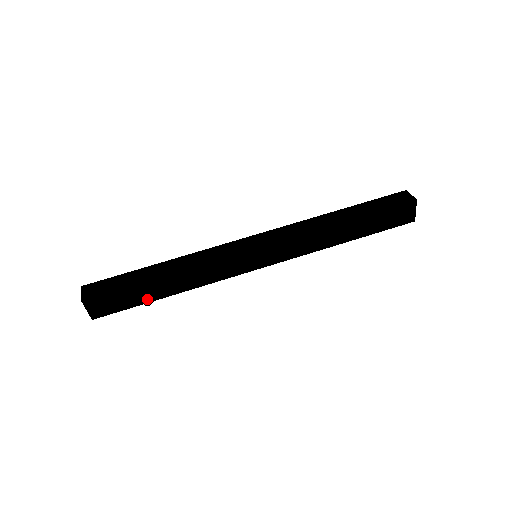
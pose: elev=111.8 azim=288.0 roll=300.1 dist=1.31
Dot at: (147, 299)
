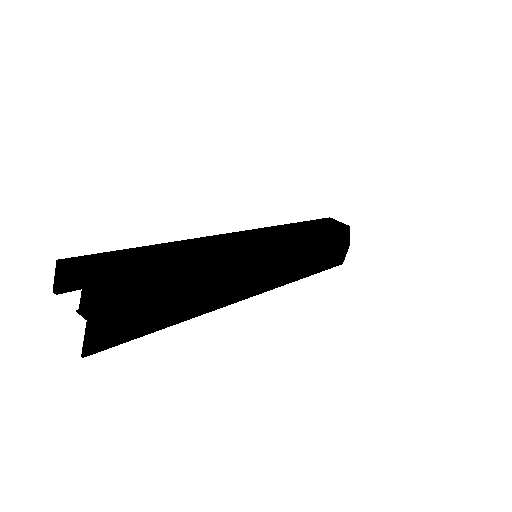
Dot at: (158, 262)
